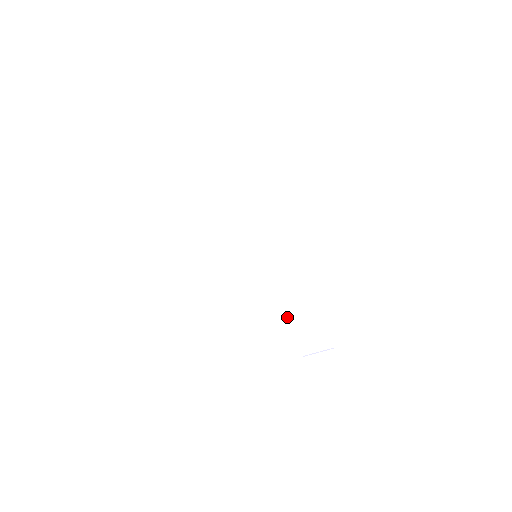
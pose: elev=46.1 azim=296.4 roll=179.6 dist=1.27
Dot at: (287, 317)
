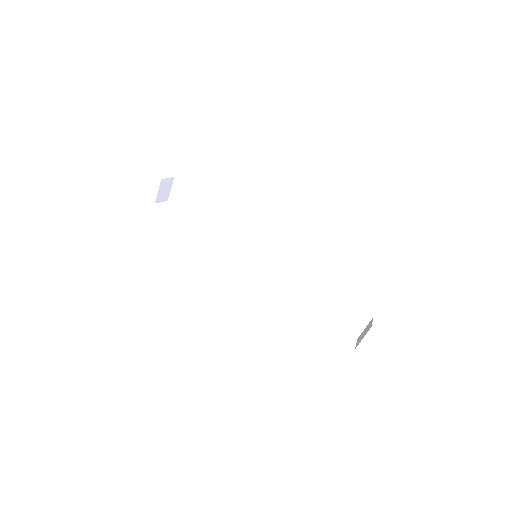
Dot at: (326, 313)
